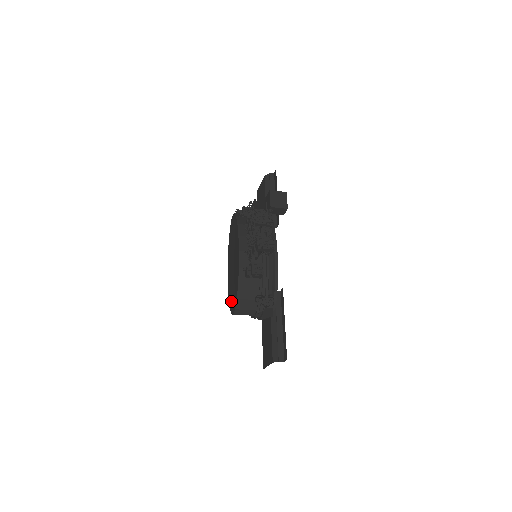
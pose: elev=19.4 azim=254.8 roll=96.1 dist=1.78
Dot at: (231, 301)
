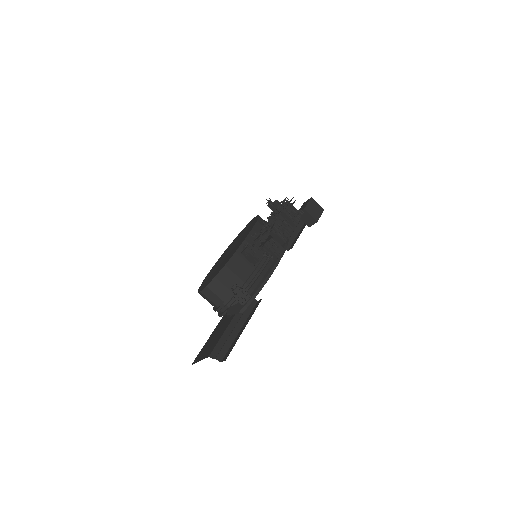
Dot at: (205, 282)
